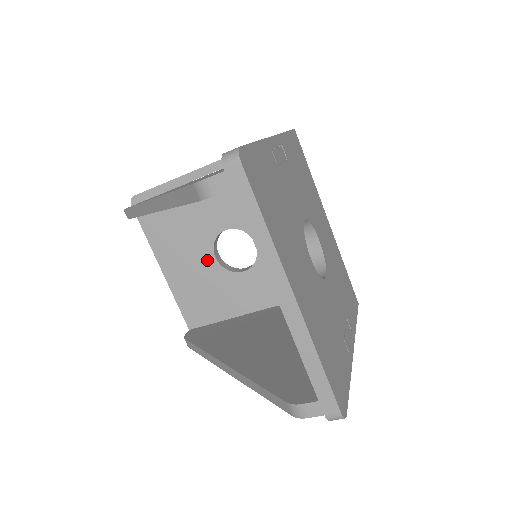
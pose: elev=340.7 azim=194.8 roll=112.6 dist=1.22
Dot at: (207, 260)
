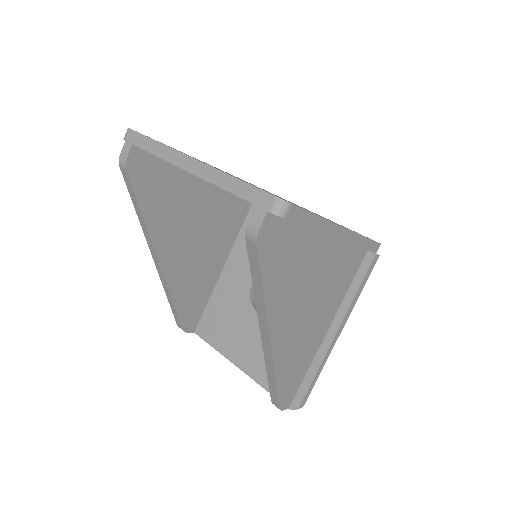
Dot at: (255, 321)
